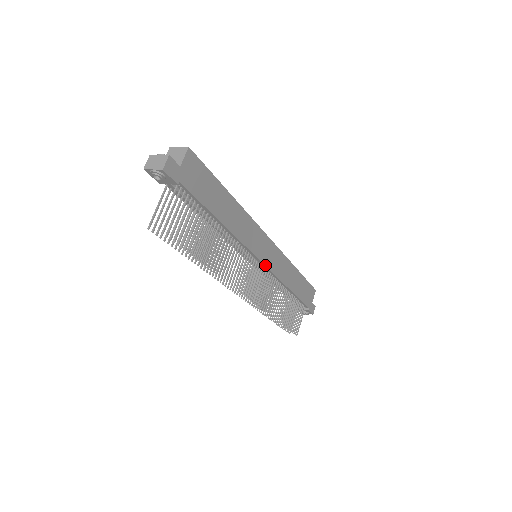
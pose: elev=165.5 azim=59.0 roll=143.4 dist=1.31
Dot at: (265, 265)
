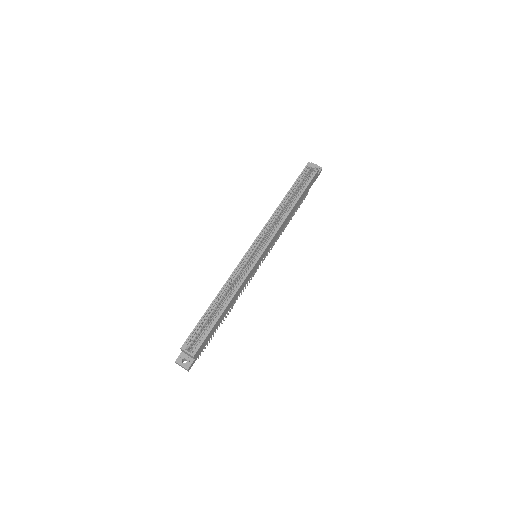
Dot at: occluded
